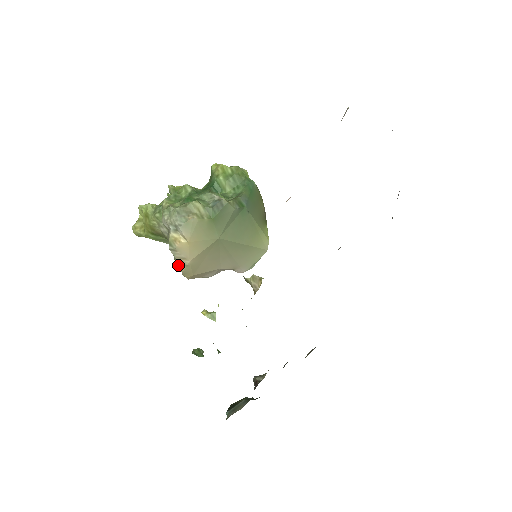
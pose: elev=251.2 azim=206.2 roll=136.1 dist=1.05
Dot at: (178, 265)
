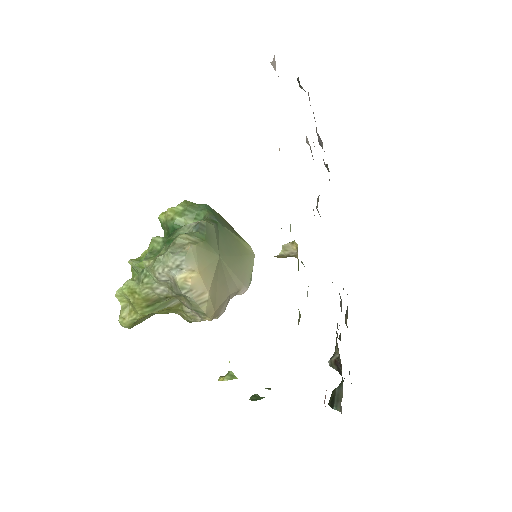
Dot at: (198, 307)
